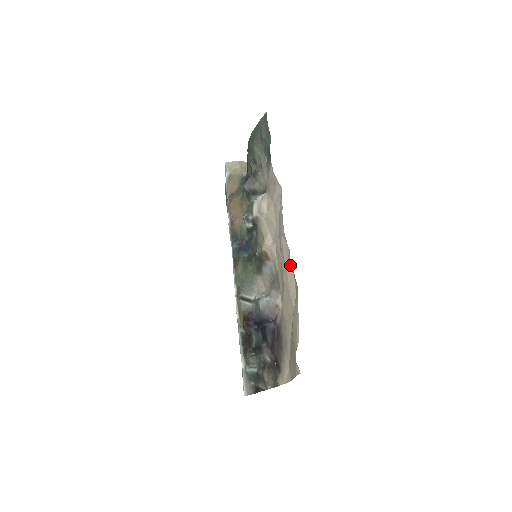
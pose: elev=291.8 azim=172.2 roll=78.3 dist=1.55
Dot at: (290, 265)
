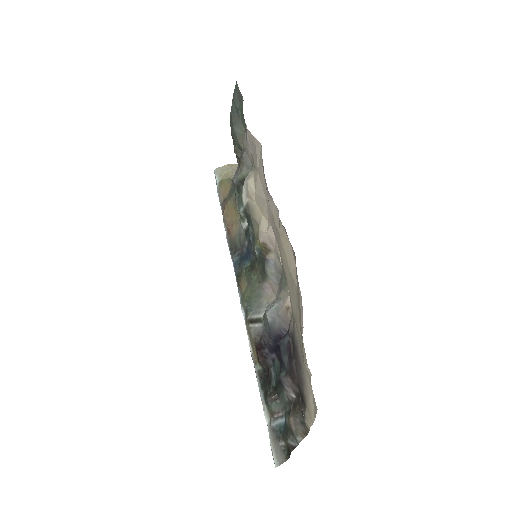
Dot at: (283, 229)
